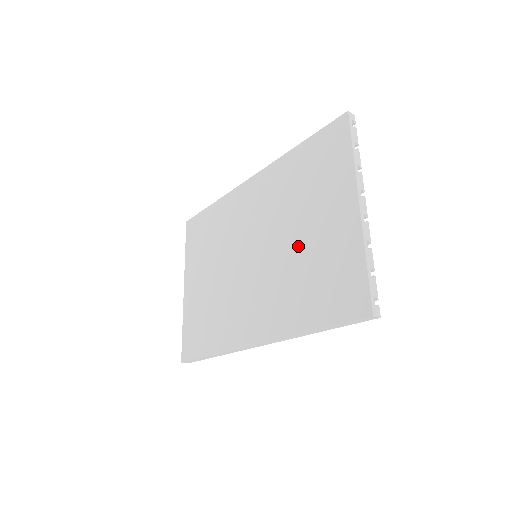
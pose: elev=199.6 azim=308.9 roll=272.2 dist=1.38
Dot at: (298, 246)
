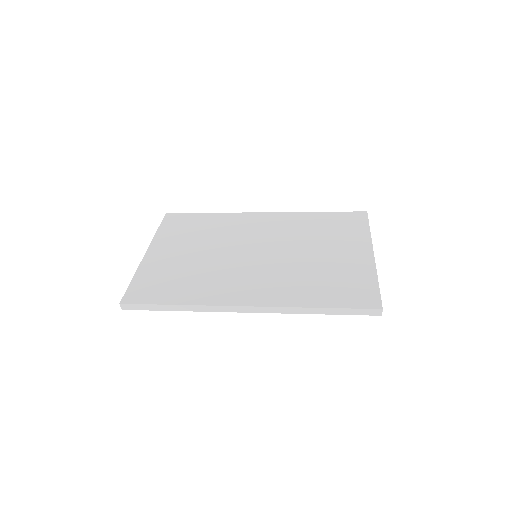
Dot at: (312, 259)
